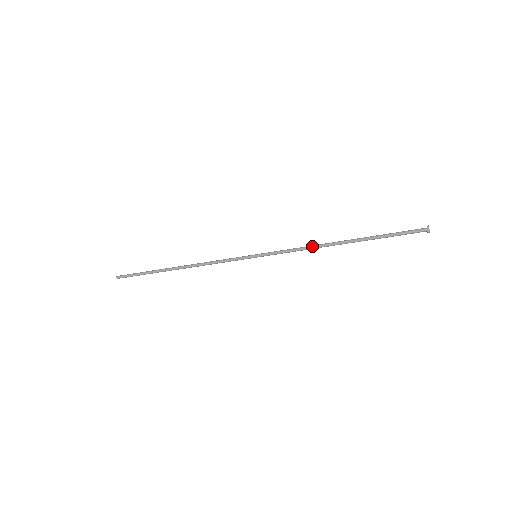
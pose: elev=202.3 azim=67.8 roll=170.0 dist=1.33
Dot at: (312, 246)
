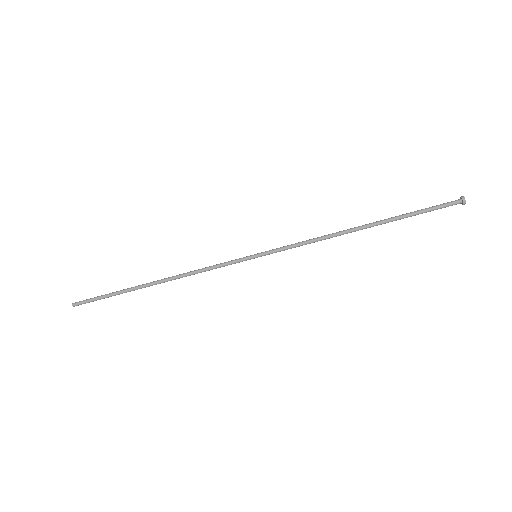
Dot at: (326, 235)
